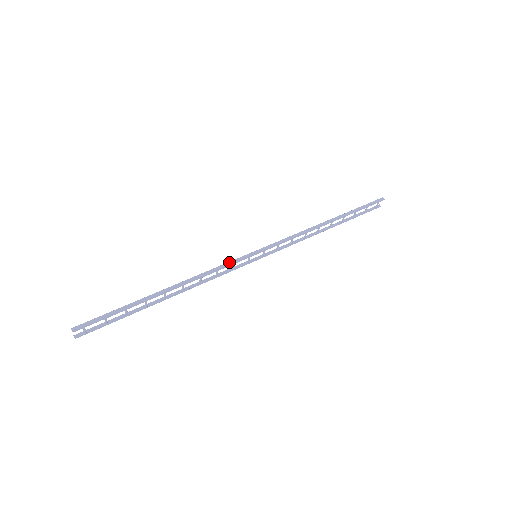
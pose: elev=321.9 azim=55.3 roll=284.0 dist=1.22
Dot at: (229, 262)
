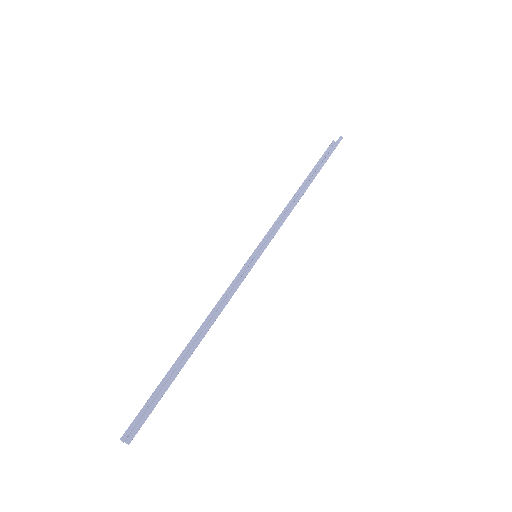
Dot at: (240, 279)
